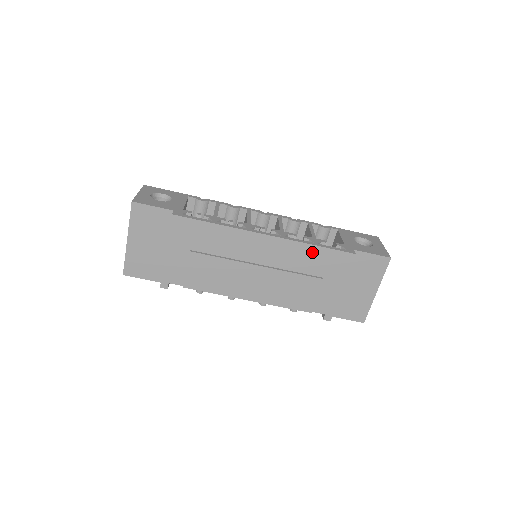
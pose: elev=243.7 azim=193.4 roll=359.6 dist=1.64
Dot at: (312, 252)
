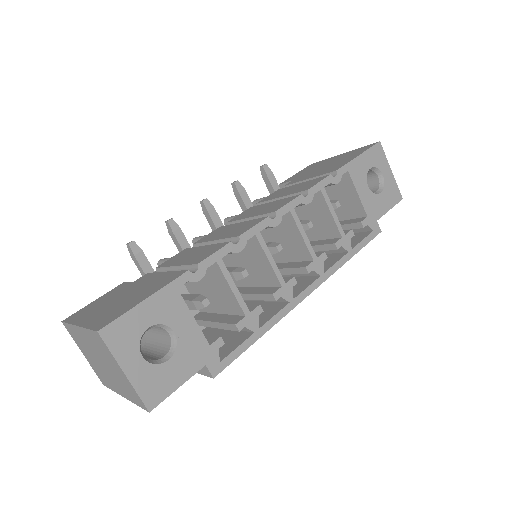
Dot at: occluded
